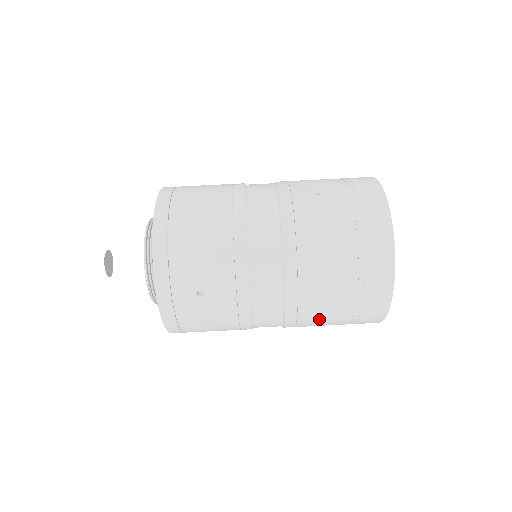
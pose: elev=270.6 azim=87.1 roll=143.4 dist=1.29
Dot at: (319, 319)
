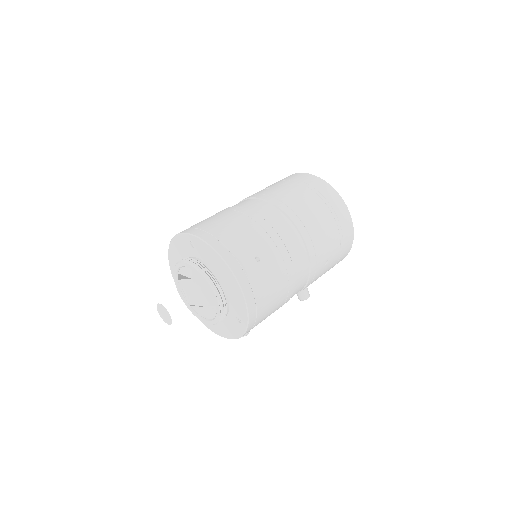
Dot at: (326, 251)
